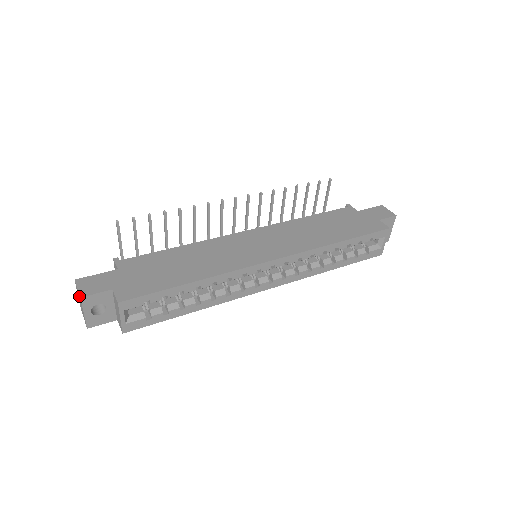
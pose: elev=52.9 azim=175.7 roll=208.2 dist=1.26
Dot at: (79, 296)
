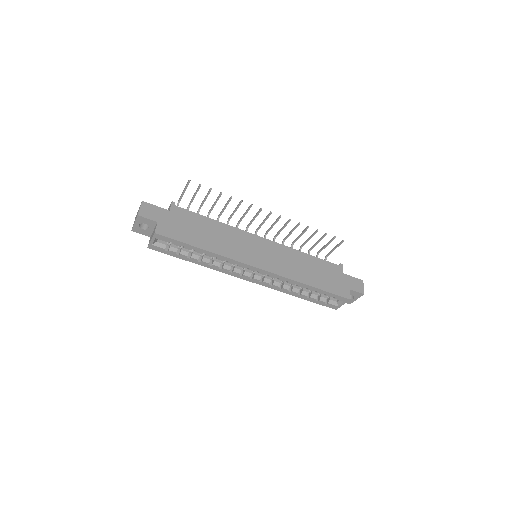
Dot at: (138, 213)
